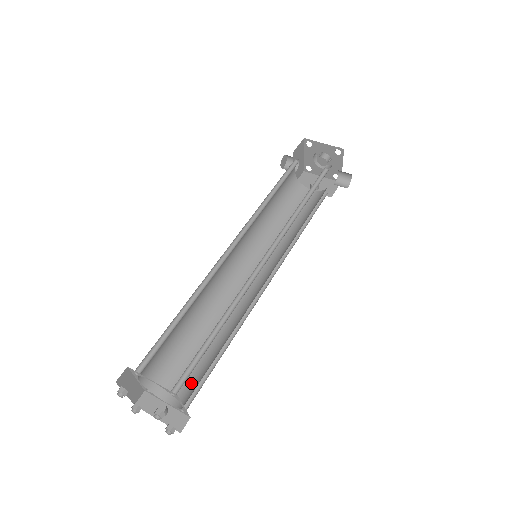
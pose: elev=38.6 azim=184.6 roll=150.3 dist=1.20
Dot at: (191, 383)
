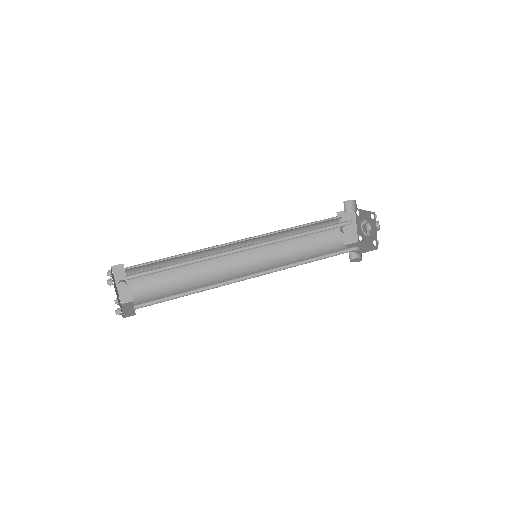
Dot at: (150, 286)
